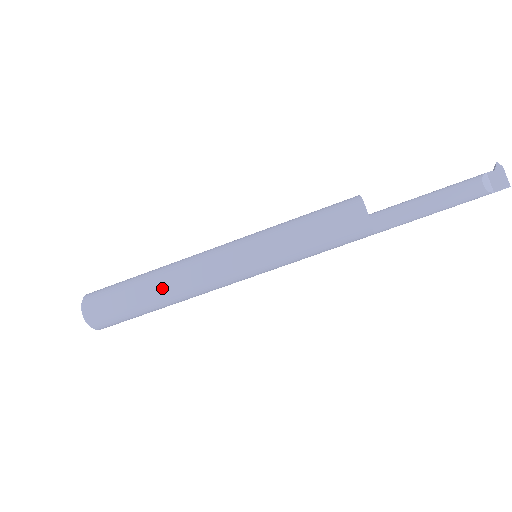
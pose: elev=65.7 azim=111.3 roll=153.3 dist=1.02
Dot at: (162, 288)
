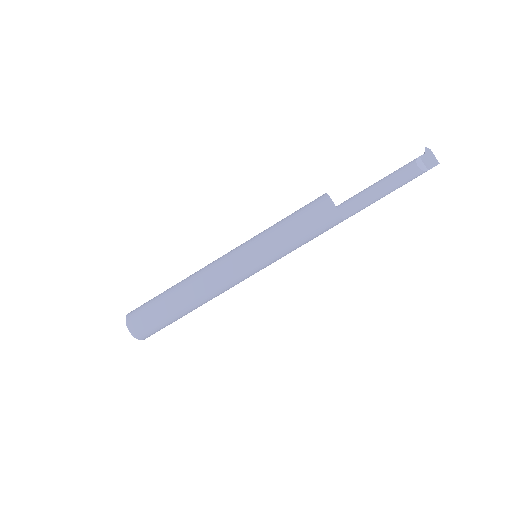
Dot at: (187, 296)
